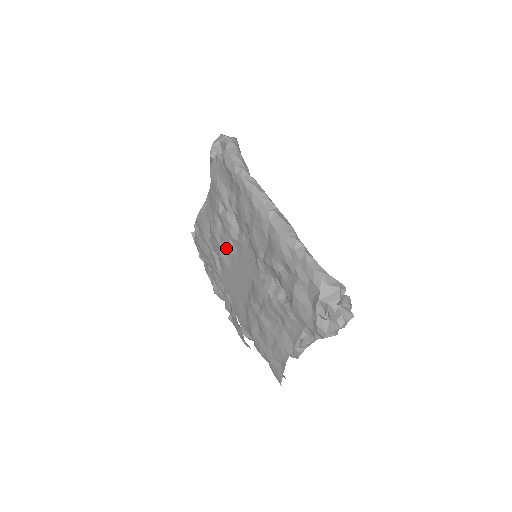
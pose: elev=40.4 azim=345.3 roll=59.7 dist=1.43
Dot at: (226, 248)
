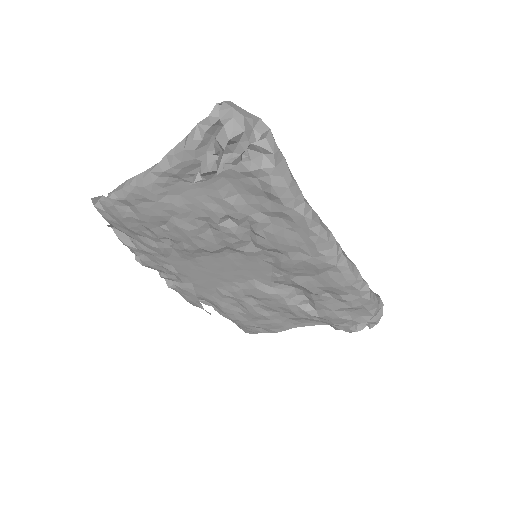
Dot at: (210, 250)
